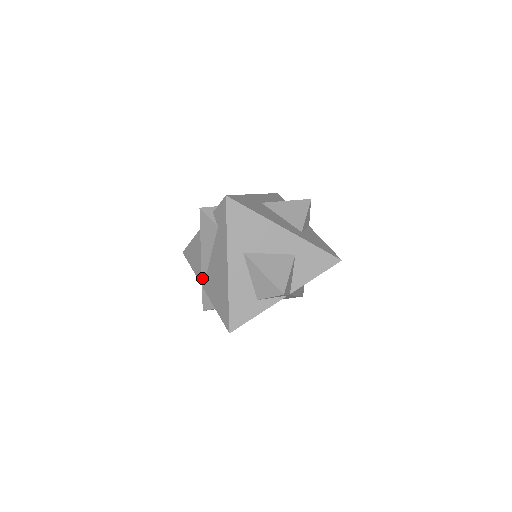
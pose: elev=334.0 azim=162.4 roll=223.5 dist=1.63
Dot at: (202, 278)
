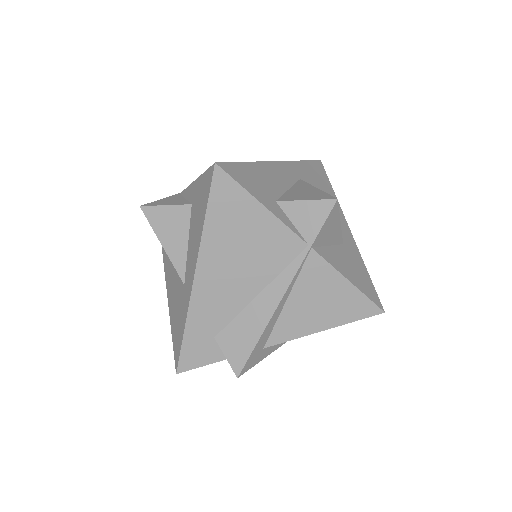
Dot at: occluded
